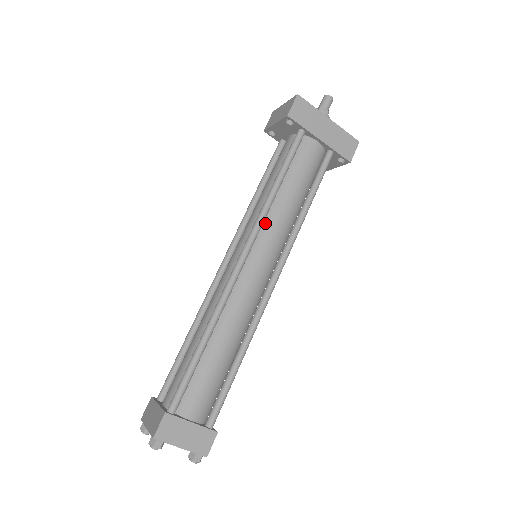
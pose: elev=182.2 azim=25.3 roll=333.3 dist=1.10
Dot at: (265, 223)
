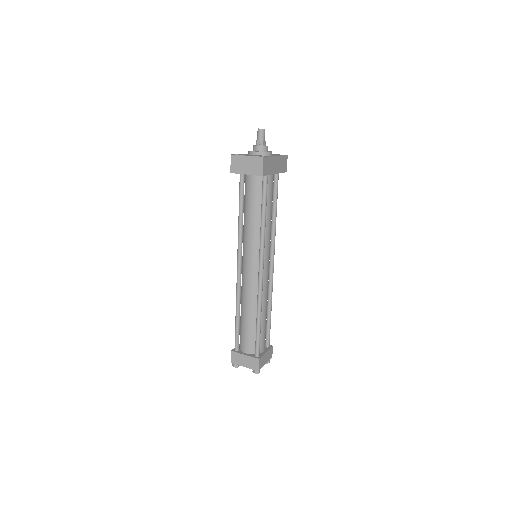
Dot at: occluded
